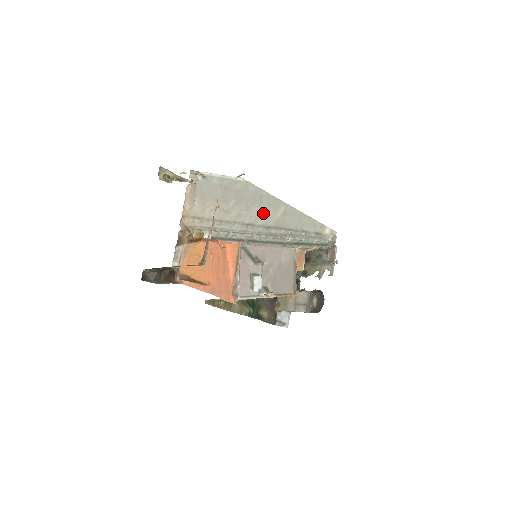
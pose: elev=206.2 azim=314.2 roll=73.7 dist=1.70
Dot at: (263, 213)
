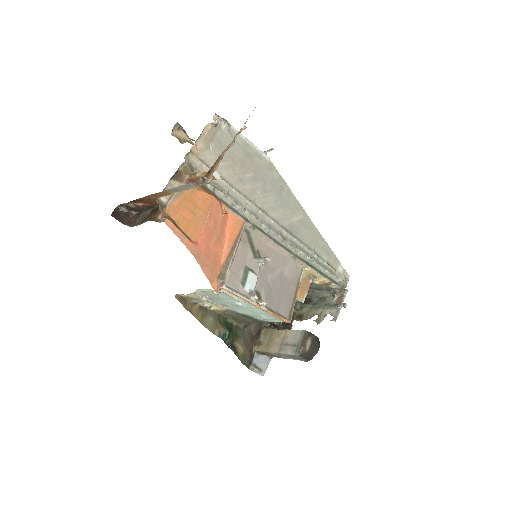
Dot at: (279, 207)
